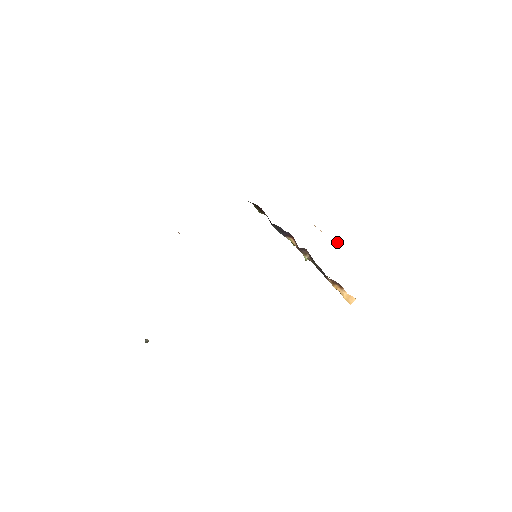
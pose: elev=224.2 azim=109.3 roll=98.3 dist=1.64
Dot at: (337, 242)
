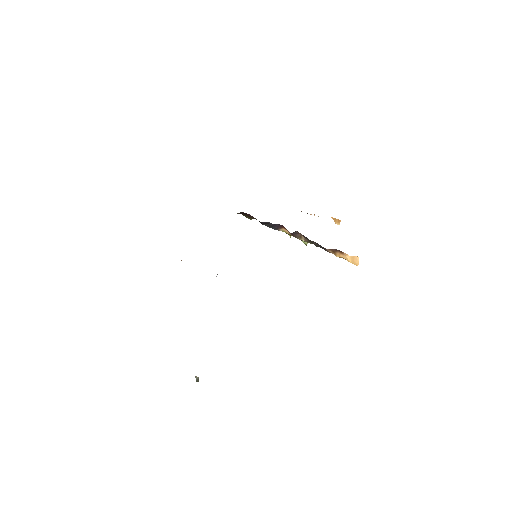
Dot at: (334, 220)
